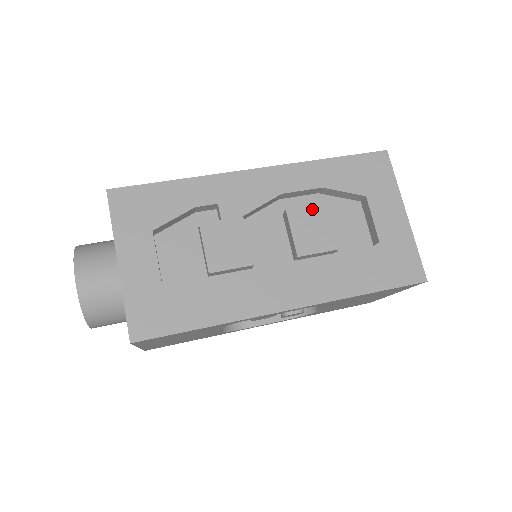
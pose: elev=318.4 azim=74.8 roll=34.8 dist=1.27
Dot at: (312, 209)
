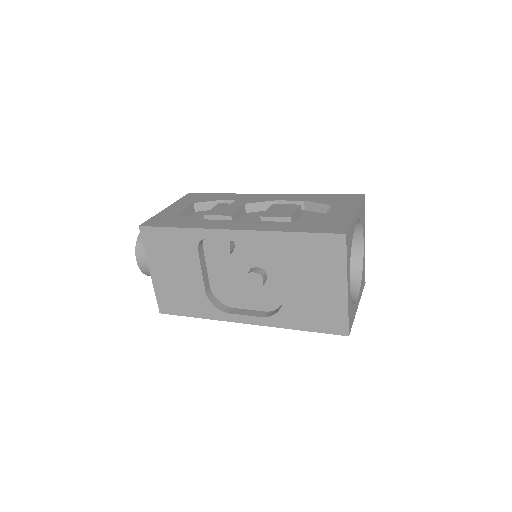
Dot at: (289, 205)
